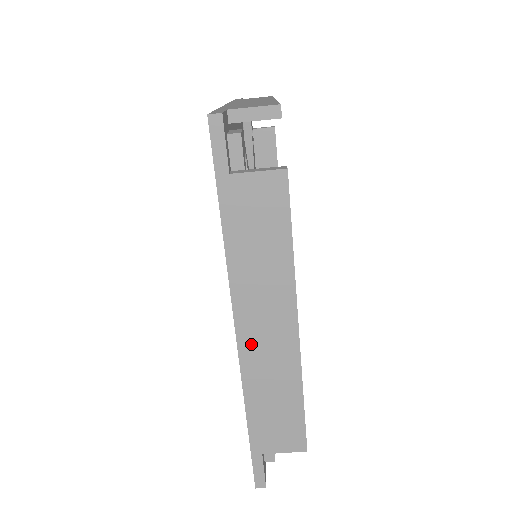
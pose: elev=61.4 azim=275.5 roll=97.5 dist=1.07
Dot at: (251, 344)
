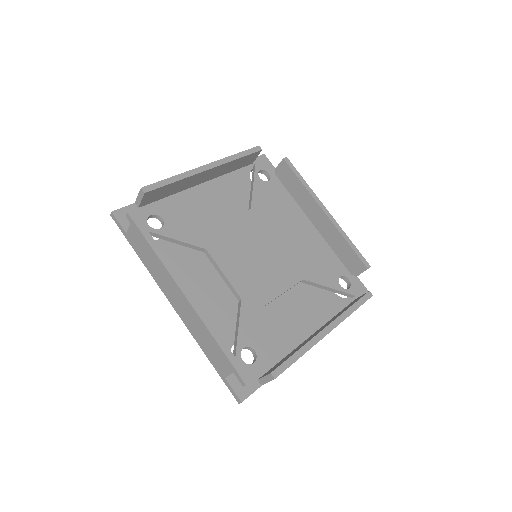
Dot at: occluded
